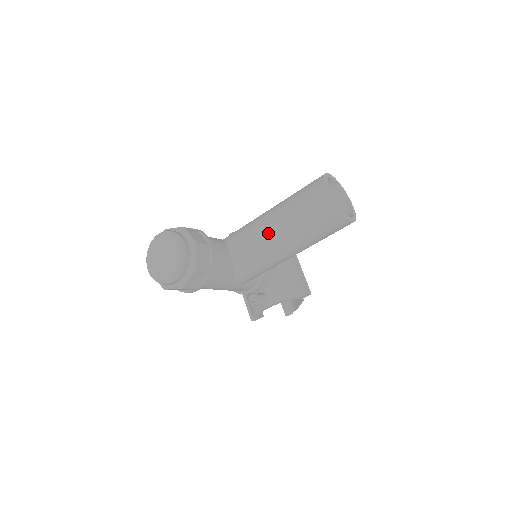
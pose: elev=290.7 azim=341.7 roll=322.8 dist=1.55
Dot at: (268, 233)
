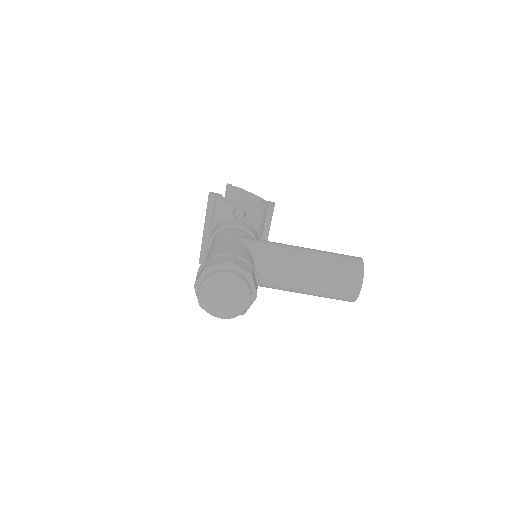
Dot at: (297, 283)
